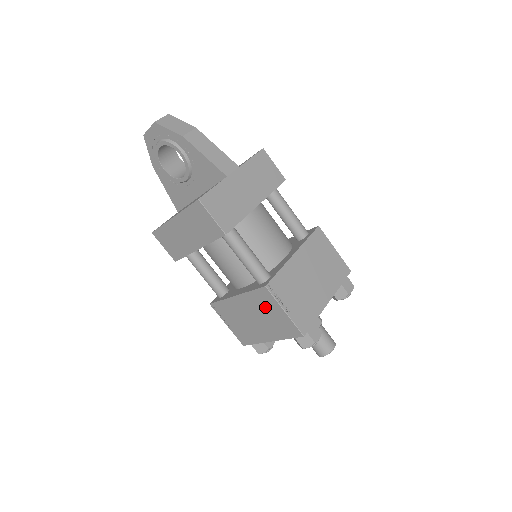
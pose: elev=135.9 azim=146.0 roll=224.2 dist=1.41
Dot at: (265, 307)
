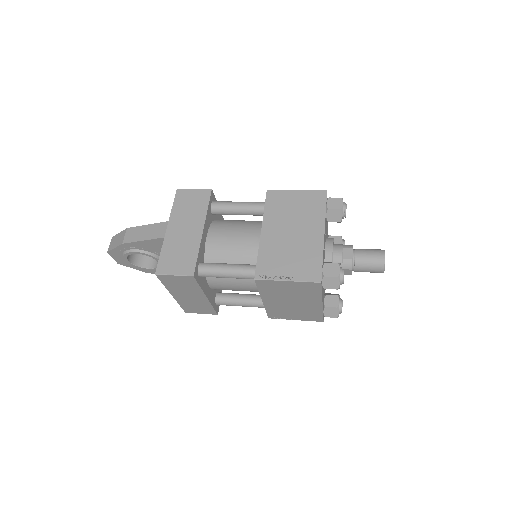
Dot at: (279, 290)
